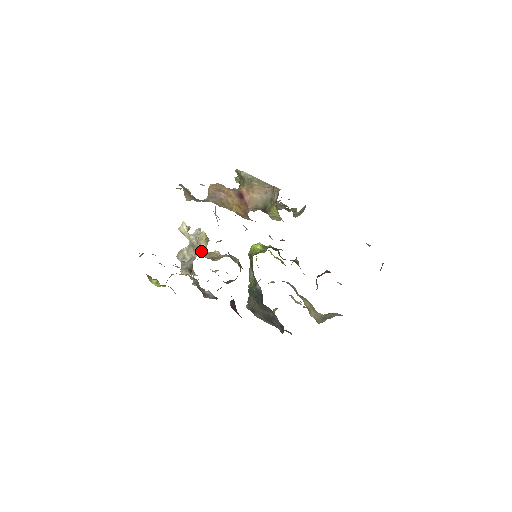
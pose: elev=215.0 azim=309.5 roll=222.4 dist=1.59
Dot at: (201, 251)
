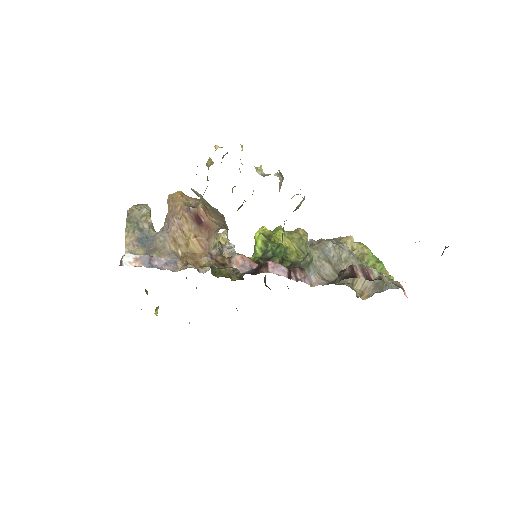
Dot at: occluded
